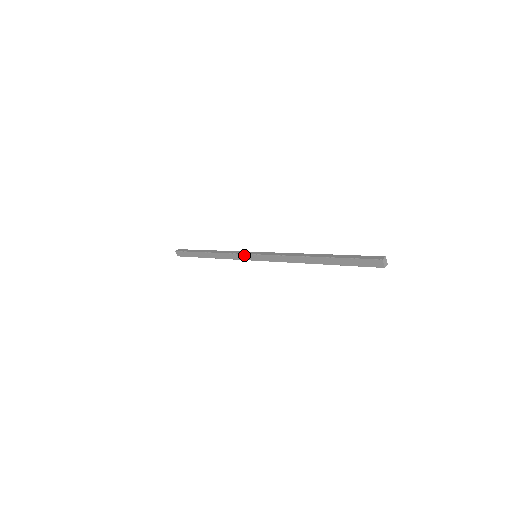
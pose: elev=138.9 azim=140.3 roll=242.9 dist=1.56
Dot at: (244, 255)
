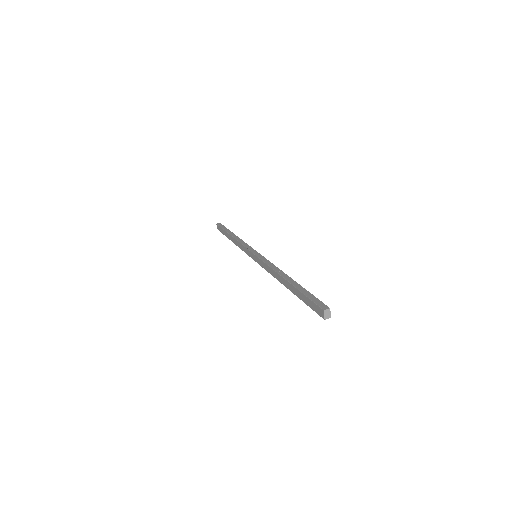
Dot at: (248, 251)
